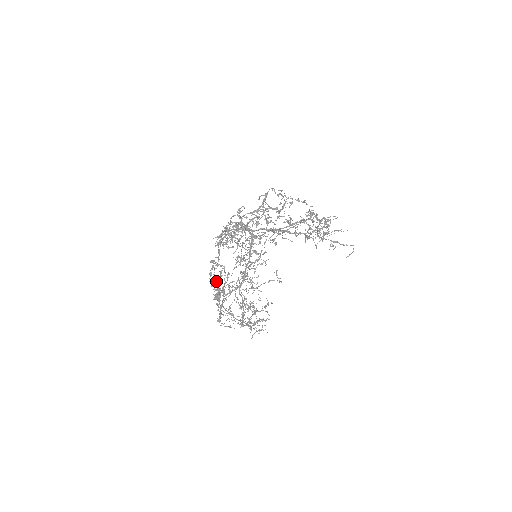
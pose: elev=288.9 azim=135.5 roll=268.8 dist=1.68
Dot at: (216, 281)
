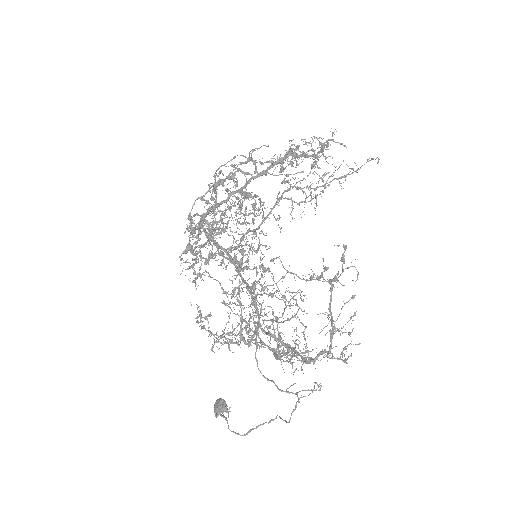
Dot at: (217, 339)
